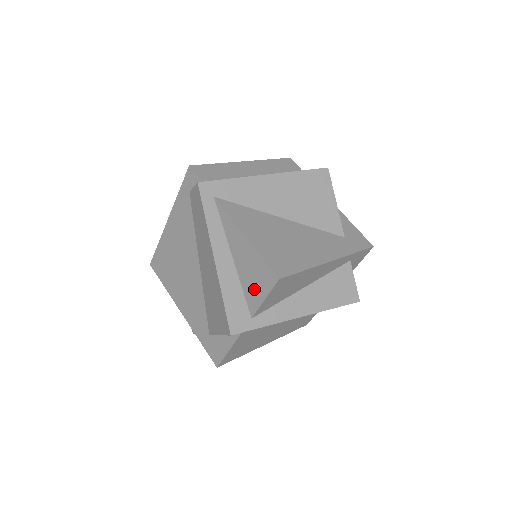
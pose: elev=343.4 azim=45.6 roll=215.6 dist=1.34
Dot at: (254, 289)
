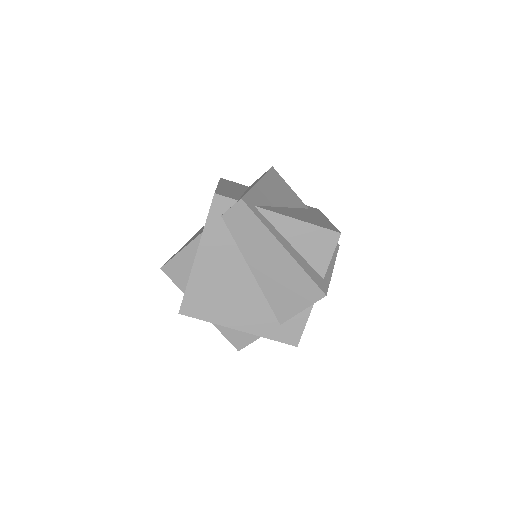
Dot at: (320, 255)
